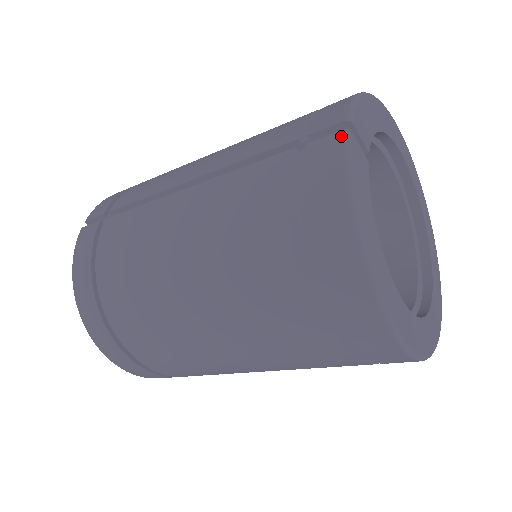
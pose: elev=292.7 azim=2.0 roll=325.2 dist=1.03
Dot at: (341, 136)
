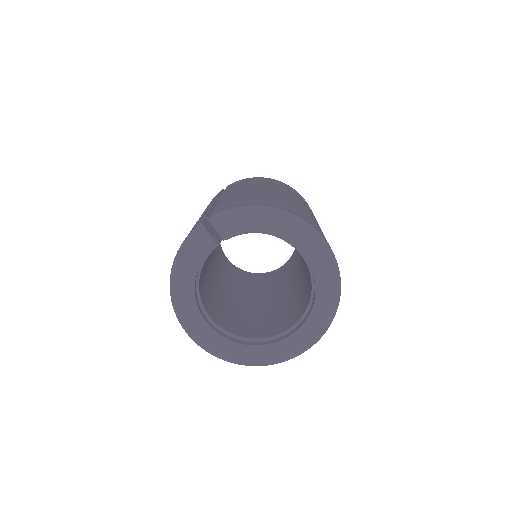
Dot at: (199, 225)
